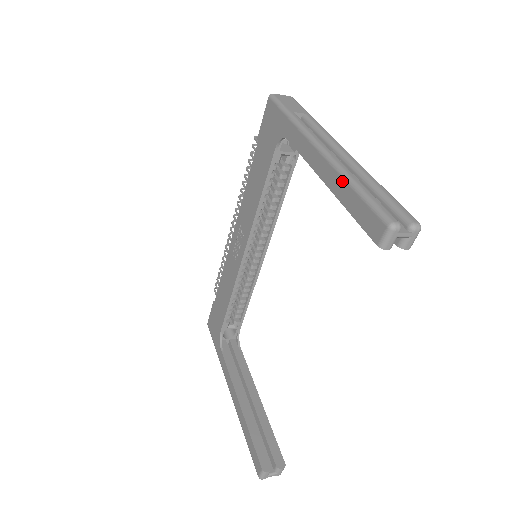
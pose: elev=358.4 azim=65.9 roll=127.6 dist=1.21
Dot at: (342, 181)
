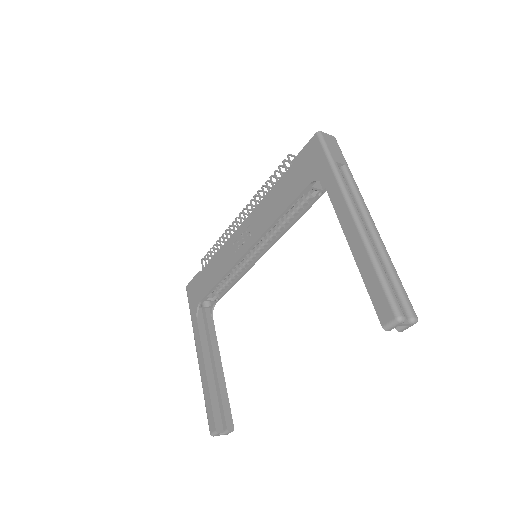
Dot at: (367, 258)
